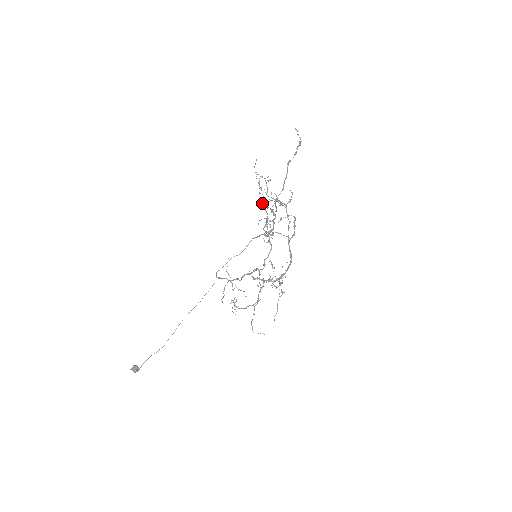
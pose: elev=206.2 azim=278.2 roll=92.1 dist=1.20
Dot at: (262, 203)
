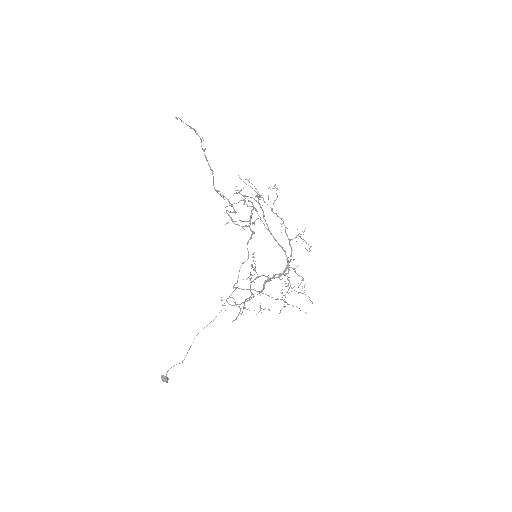
Dot at: (271, 210)
